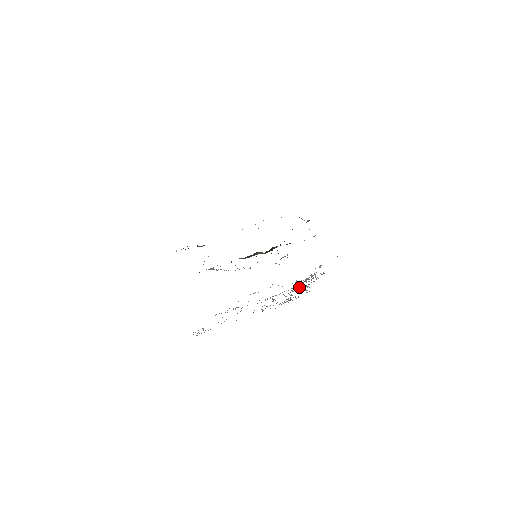
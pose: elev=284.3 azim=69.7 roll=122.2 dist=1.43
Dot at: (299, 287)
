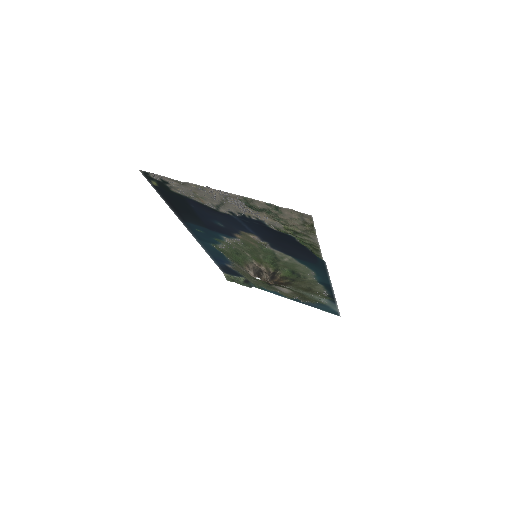
Dot at: (239, 205)
